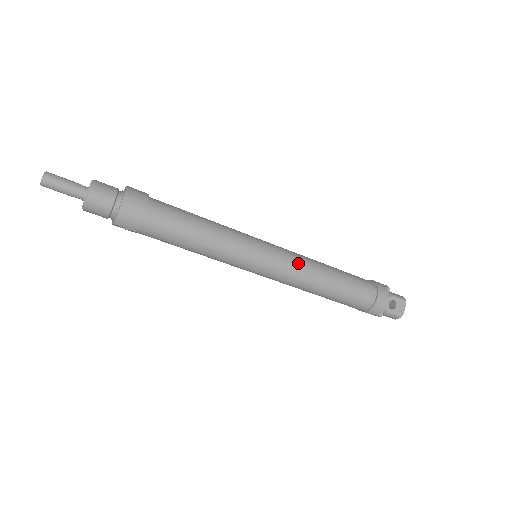
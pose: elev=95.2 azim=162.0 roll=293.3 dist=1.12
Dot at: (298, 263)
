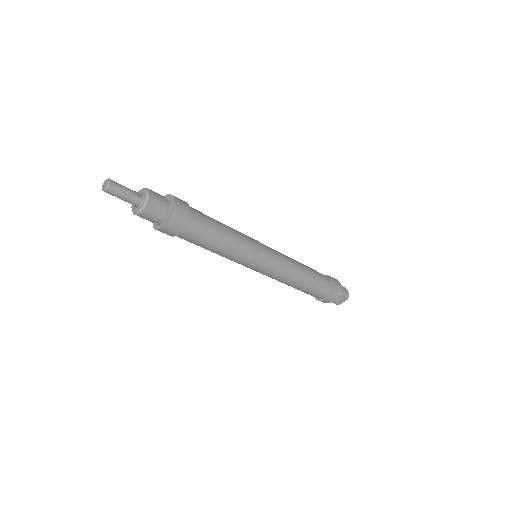
Dot at: (284, 273)
